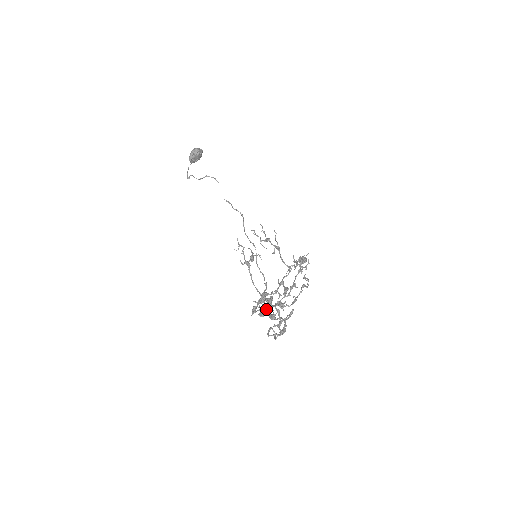
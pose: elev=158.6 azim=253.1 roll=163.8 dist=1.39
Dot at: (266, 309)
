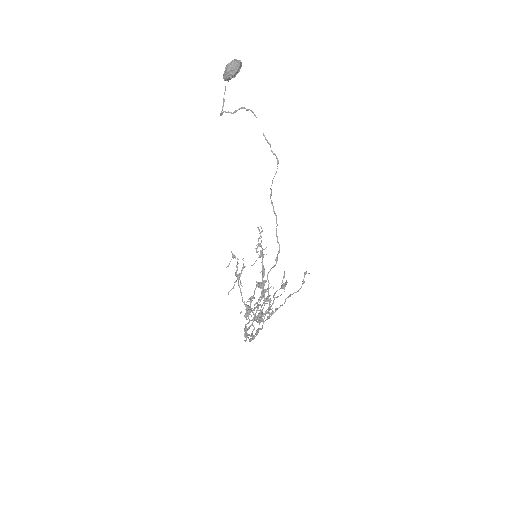
Dot at: (248, 313)
